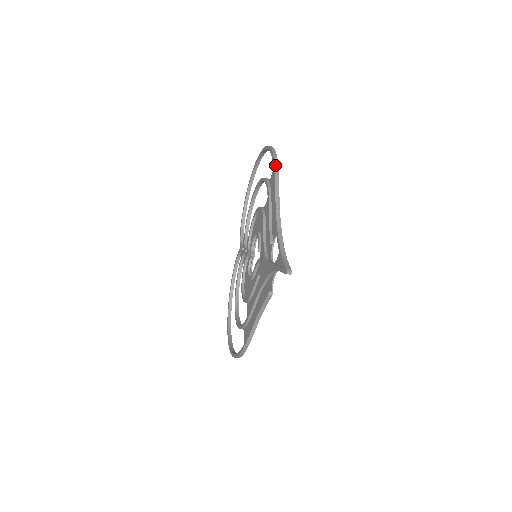
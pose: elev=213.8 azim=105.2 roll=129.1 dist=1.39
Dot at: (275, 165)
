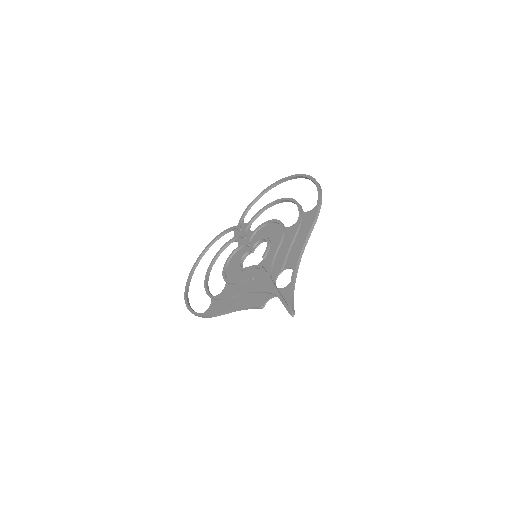
Dot at: (318, 211)
